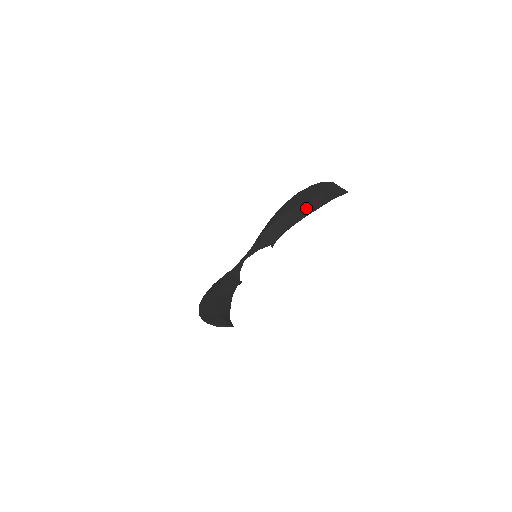
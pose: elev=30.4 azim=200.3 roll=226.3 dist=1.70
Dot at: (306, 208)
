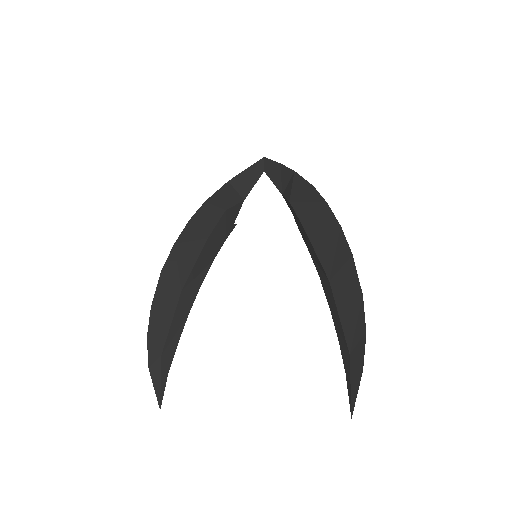
Dot at: (333, 306)
